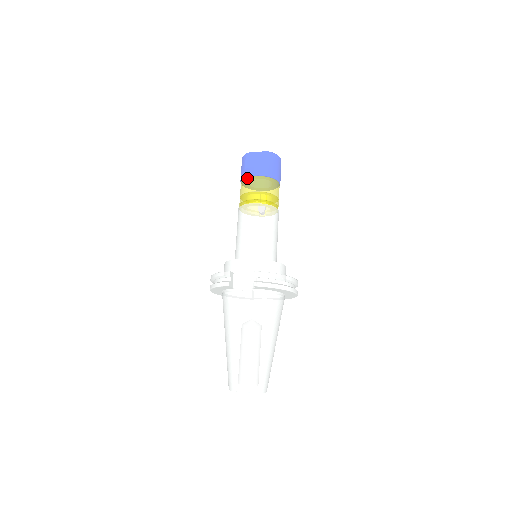
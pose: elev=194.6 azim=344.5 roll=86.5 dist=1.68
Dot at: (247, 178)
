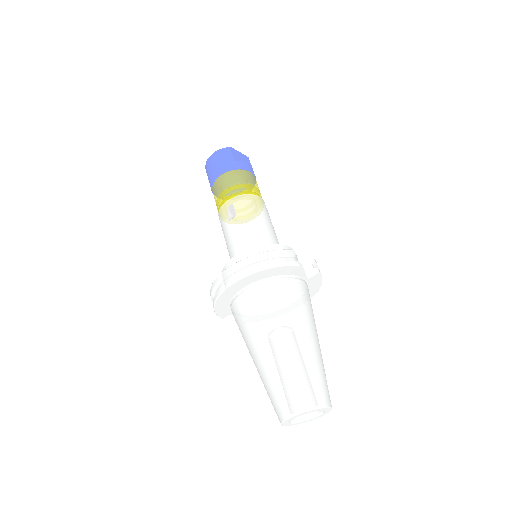
Dot at: (242, 170)
